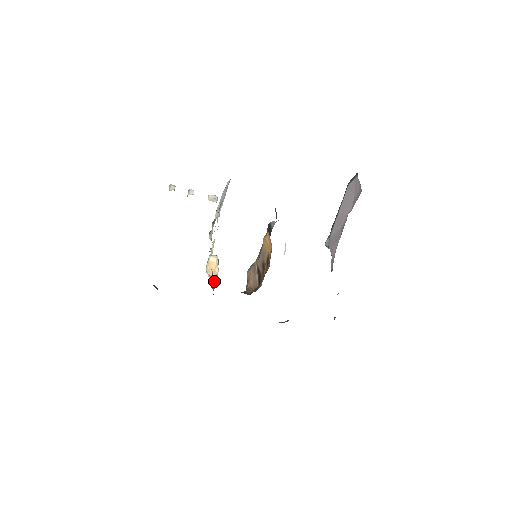
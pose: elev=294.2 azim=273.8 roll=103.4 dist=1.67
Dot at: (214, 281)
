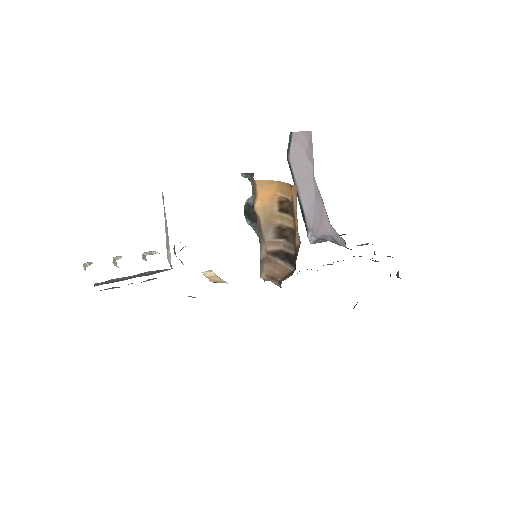
Dot at: occluded
